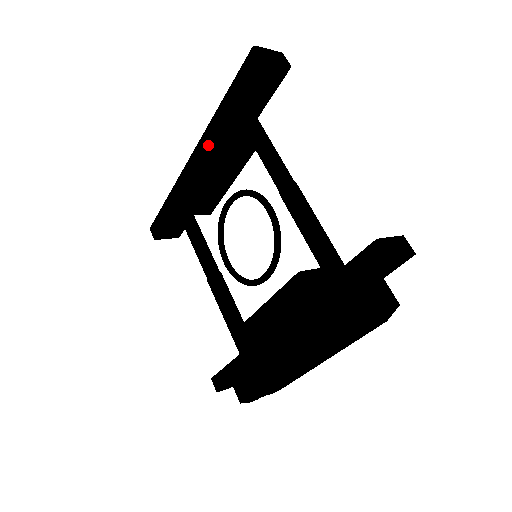
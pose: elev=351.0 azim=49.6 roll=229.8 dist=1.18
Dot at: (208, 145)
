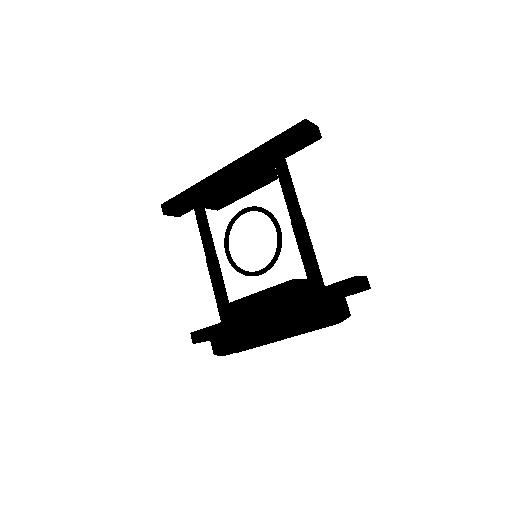
Dot at: (243, 167)
